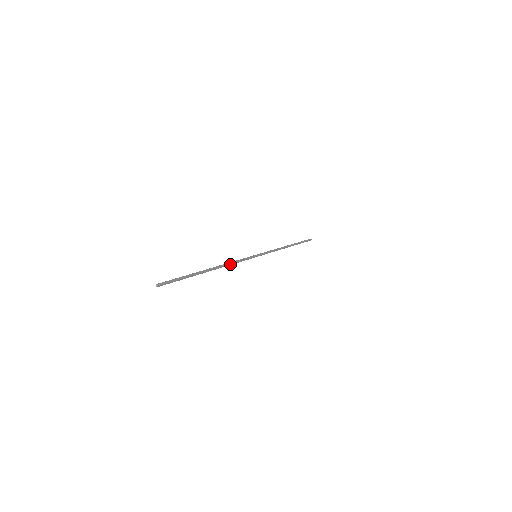
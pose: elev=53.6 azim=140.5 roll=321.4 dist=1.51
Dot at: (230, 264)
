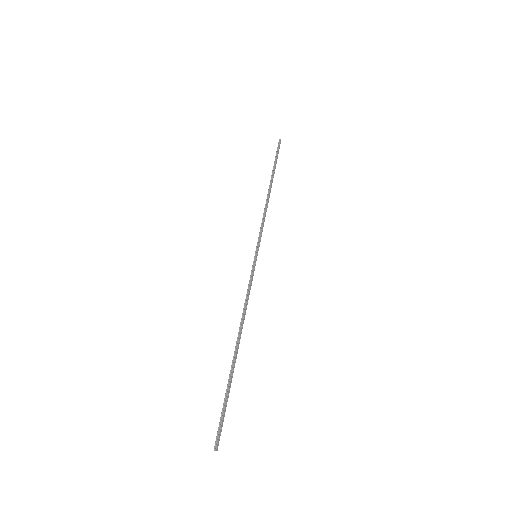
Dot at: (245, 309)
